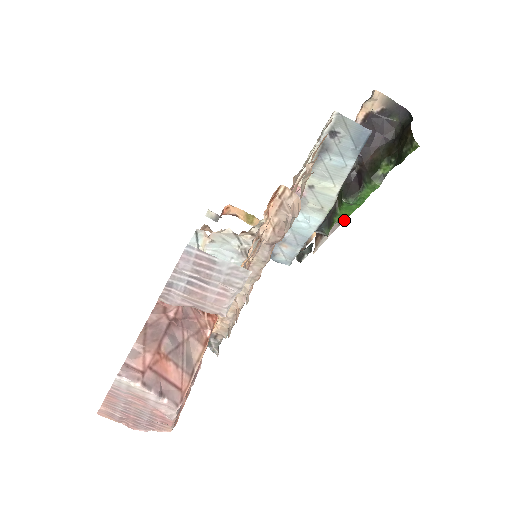
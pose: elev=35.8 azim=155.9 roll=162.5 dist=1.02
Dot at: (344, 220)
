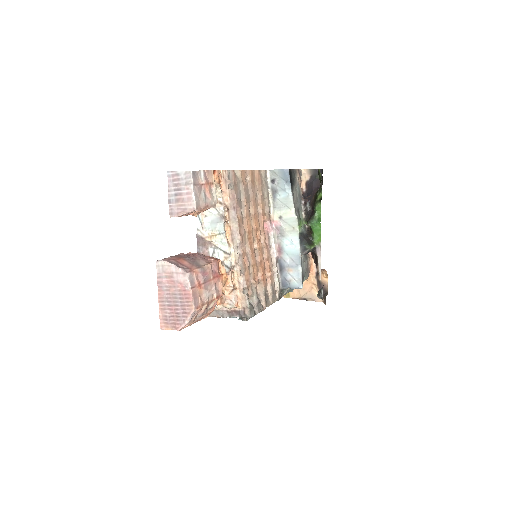
Dot at: occluded
